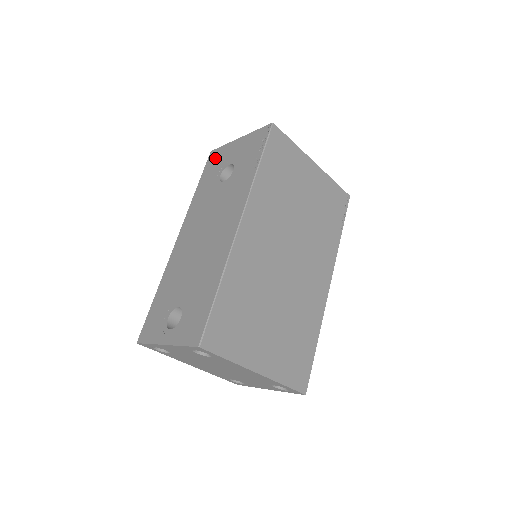
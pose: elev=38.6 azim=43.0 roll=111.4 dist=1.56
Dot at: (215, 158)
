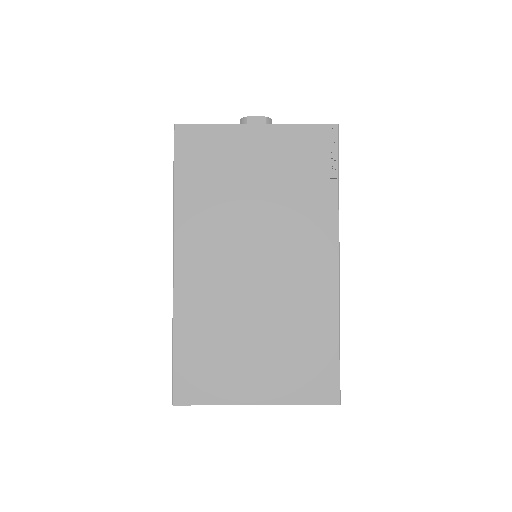
Dot at: occluded
